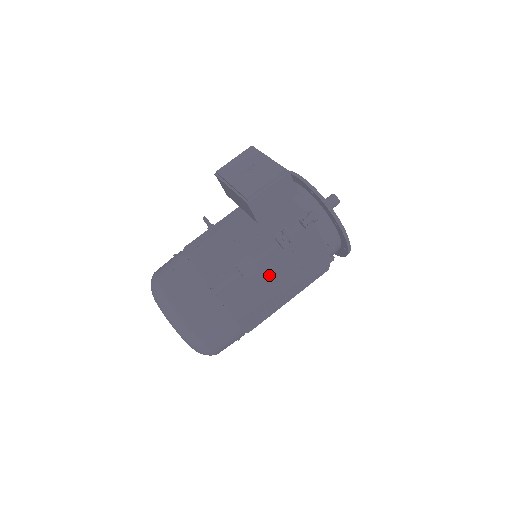
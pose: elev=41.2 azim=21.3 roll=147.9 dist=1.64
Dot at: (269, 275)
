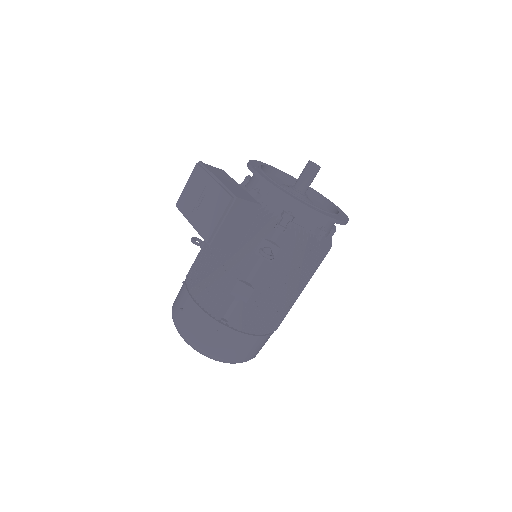
Dot at: (266, 291)
